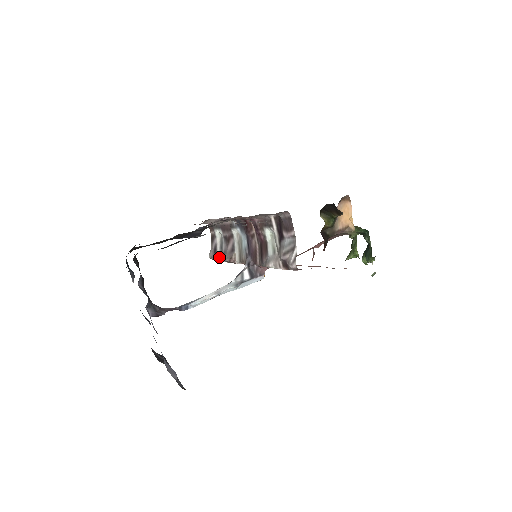
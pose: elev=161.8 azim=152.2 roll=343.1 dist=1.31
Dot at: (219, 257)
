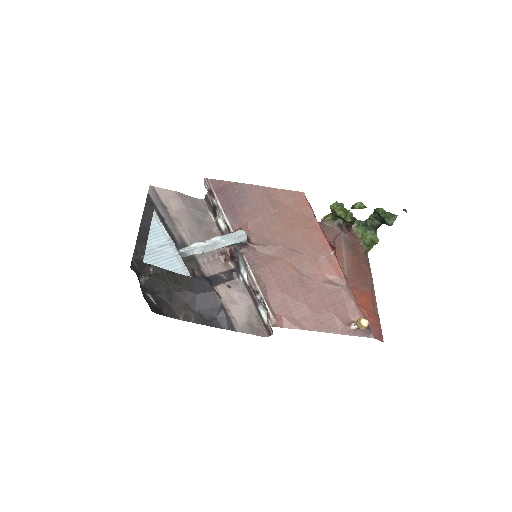
Dot at: (267, 310)
